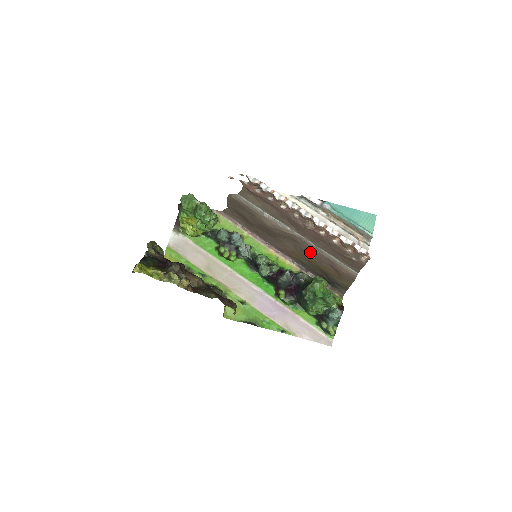
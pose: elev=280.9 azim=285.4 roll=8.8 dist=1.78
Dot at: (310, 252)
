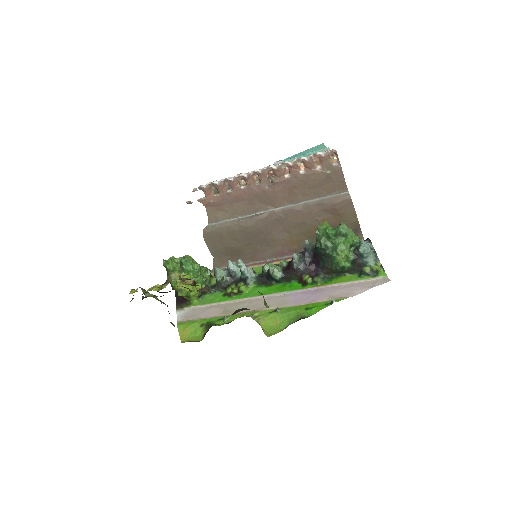
Dot at: (299, 218)
